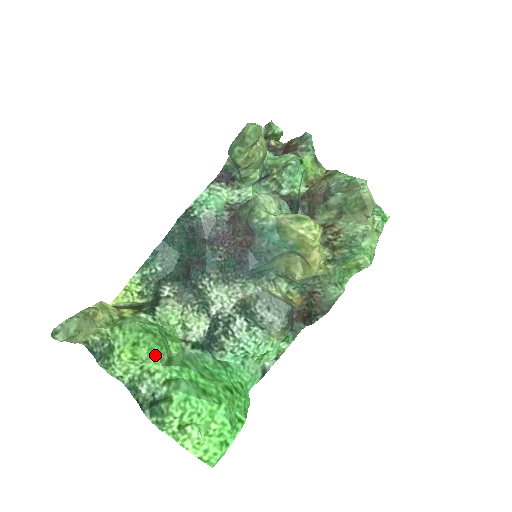
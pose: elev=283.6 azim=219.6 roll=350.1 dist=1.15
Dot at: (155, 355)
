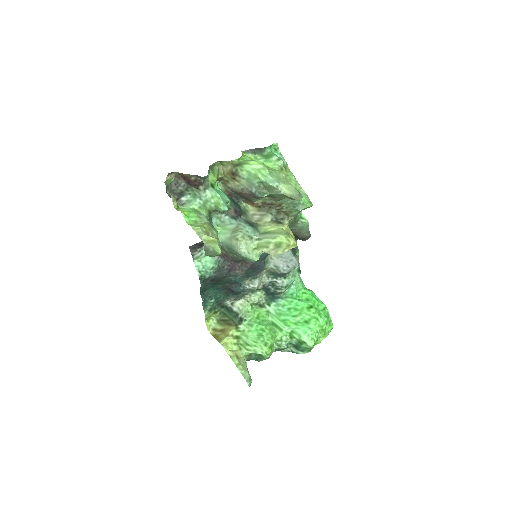
Dot at: (274, 335)
